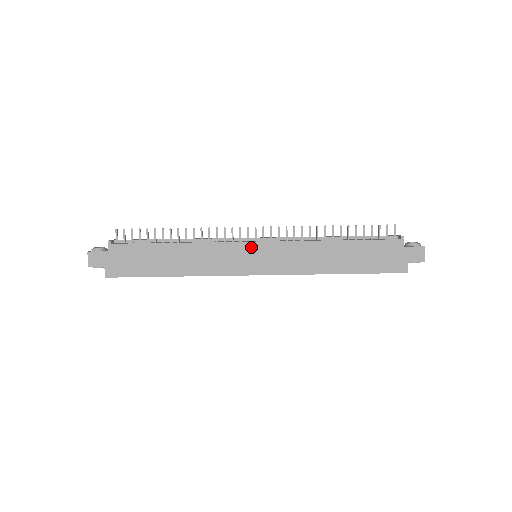
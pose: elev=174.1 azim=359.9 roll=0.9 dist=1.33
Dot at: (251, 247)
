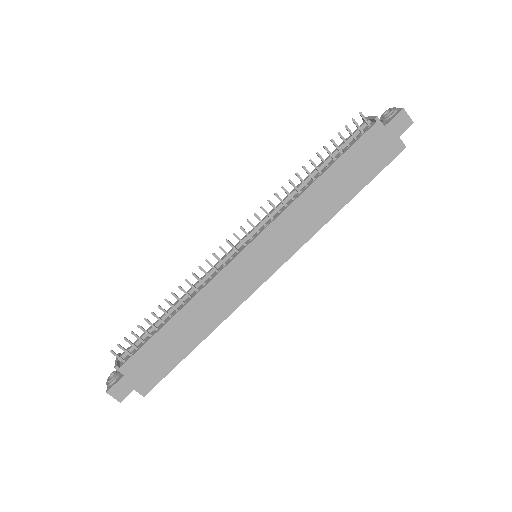
Dot at: (246, 255)
